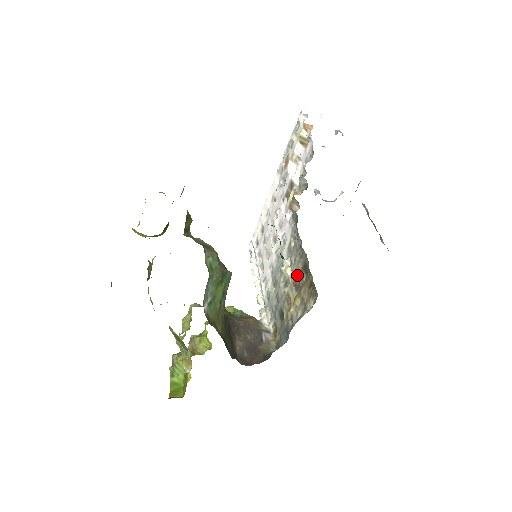
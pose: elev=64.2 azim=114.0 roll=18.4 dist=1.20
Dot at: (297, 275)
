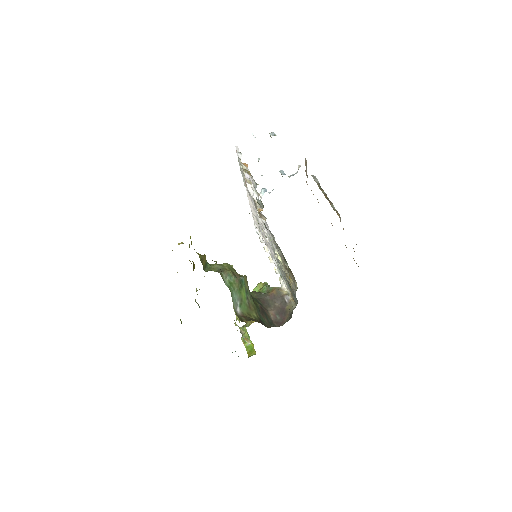
Dot at: (284, 263)
